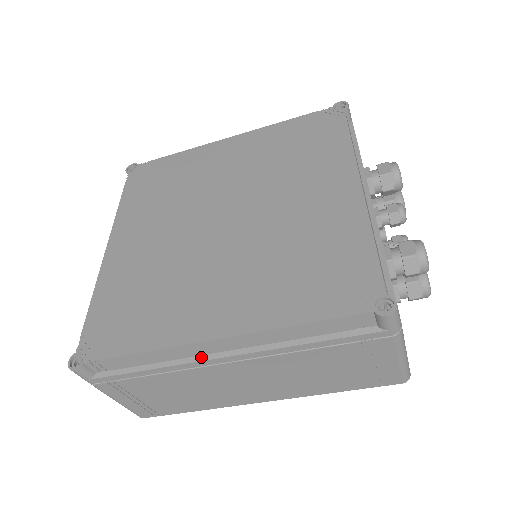
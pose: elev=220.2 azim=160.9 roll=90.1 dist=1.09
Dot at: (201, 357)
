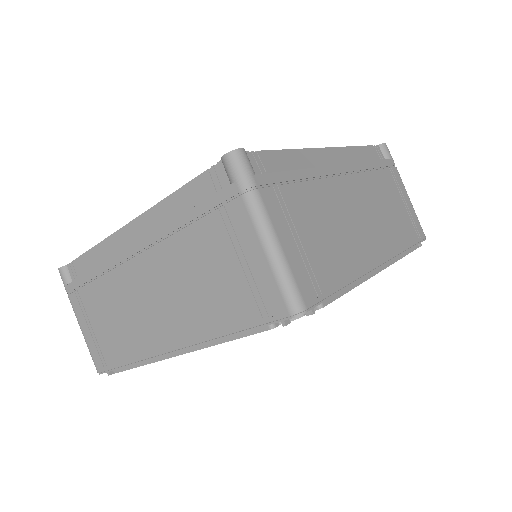
Dot at: (326, 166)
